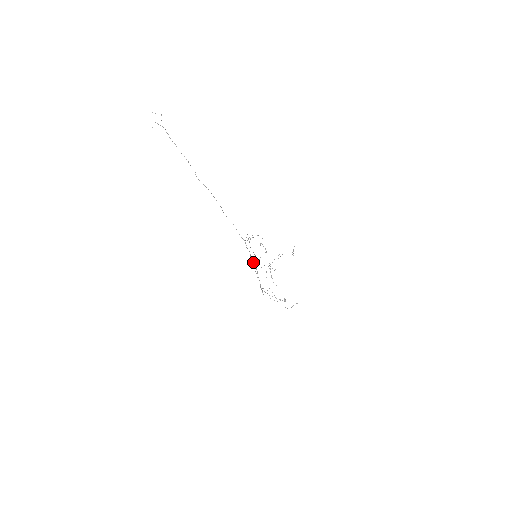
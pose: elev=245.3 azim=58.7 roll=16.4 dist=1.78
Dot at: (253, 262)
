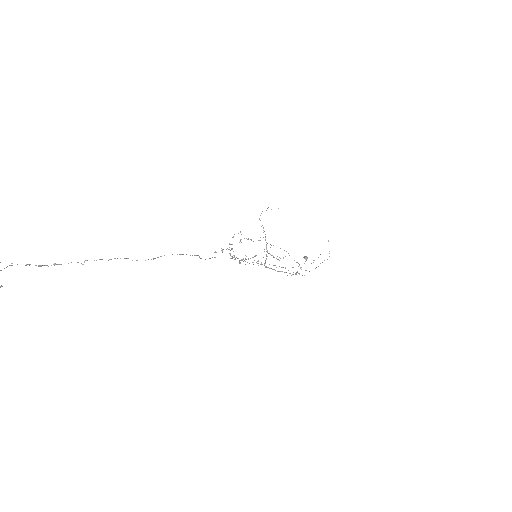
Dot at: occluded
